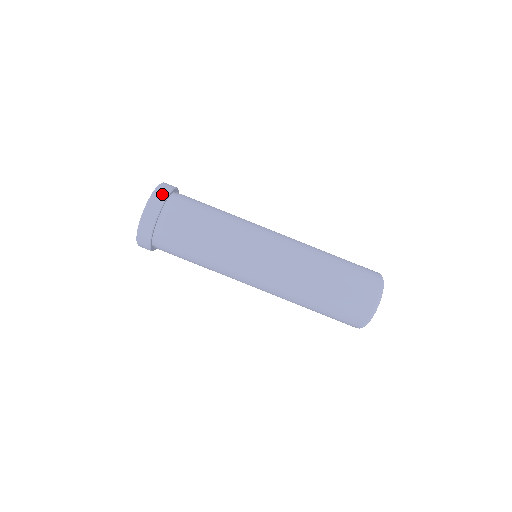
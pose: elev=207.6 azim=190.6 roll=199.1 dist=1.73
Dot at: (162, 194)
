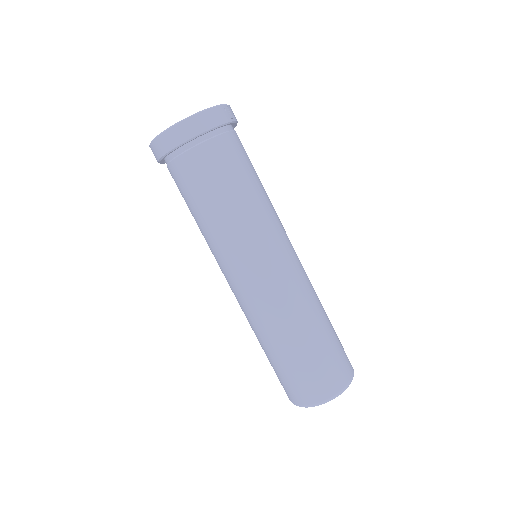
Dot at: (179, 136)
